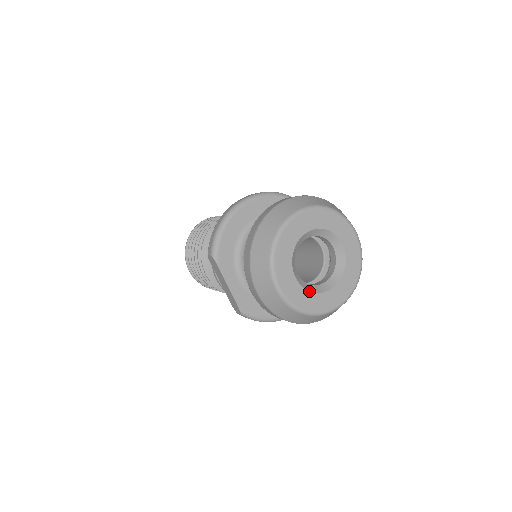
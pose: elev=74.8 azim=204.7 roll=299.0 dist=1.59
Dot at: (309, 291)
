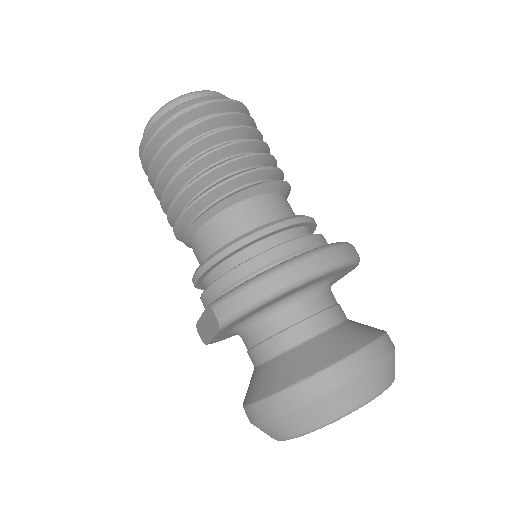
Dot at: occluded
